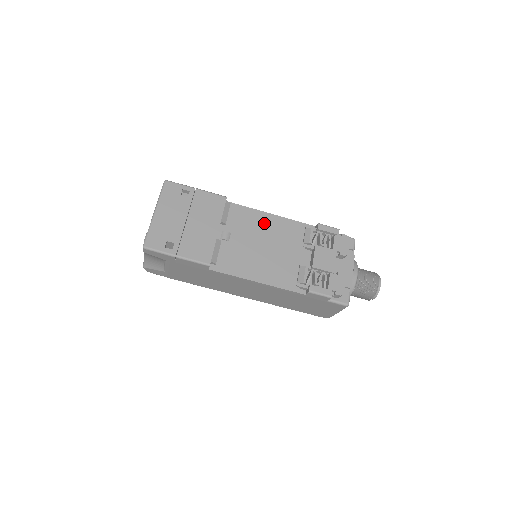
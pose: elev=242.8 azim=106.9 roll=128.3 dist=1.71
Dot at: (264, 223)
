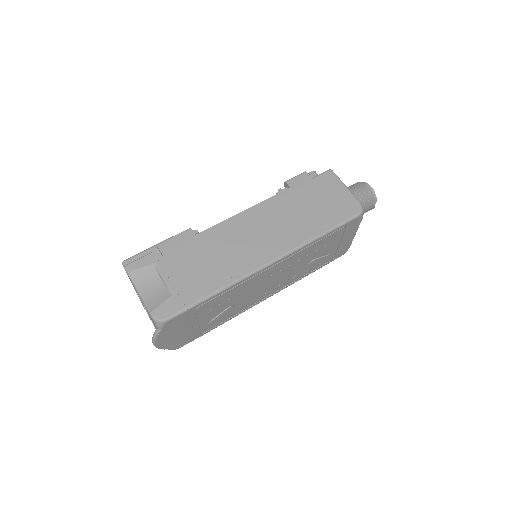
Dot at: occluded
